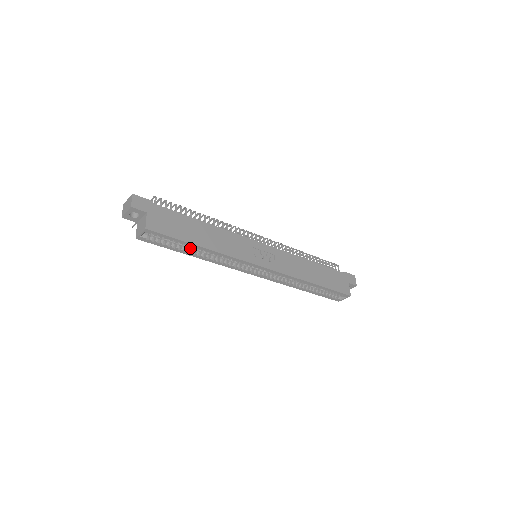
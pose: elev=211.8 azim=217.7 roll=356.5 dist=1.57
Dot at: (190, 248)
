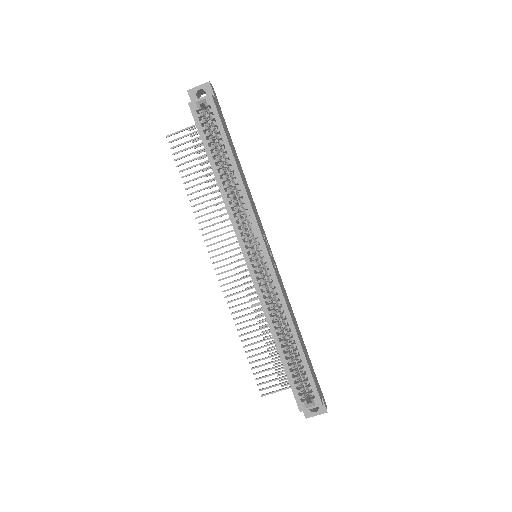
Dot at: (219, 164)
